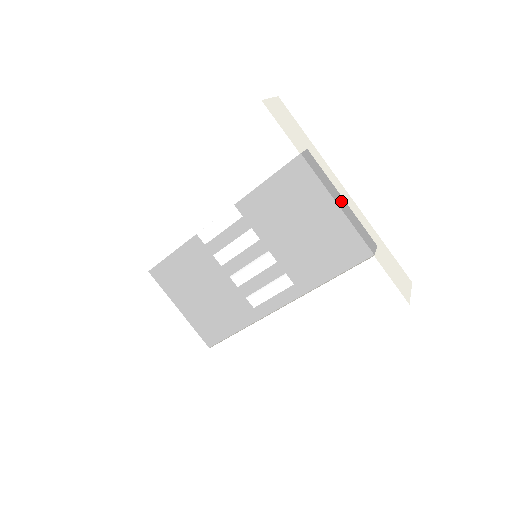
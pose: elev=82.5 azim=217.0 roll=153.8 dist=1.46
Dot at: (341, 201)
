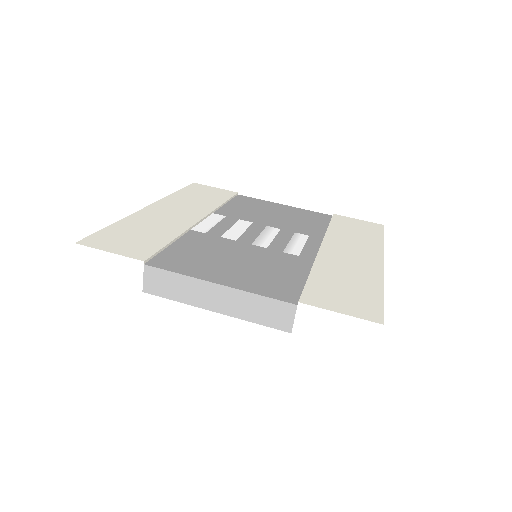
Dot at: occluded
